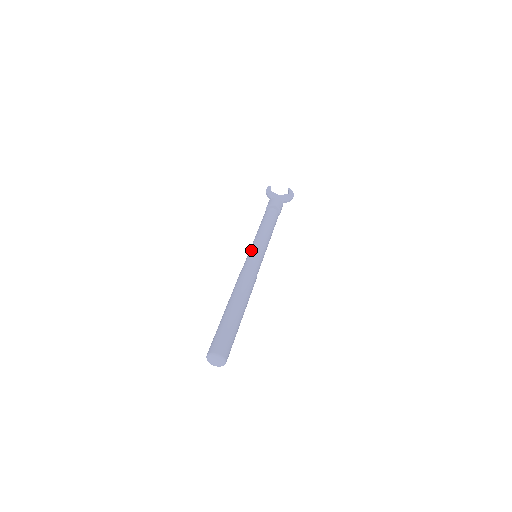
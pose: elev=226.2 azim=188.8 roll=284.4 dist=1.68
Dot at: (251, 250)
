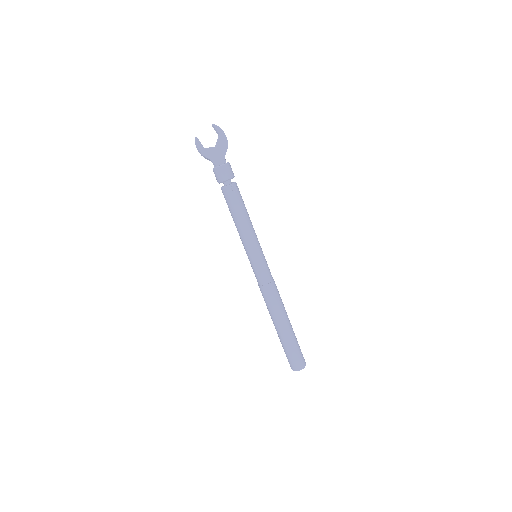
Dot at: (255, 259)
